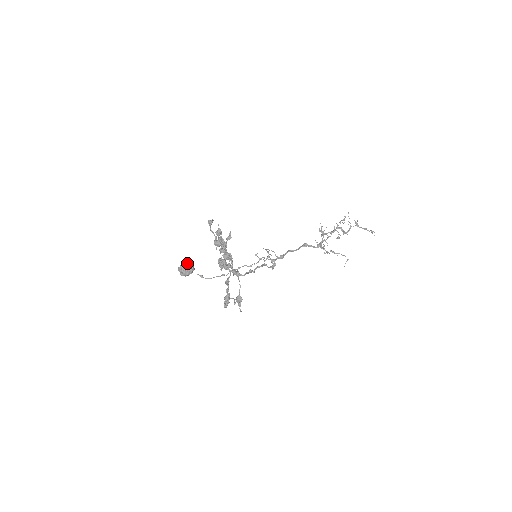
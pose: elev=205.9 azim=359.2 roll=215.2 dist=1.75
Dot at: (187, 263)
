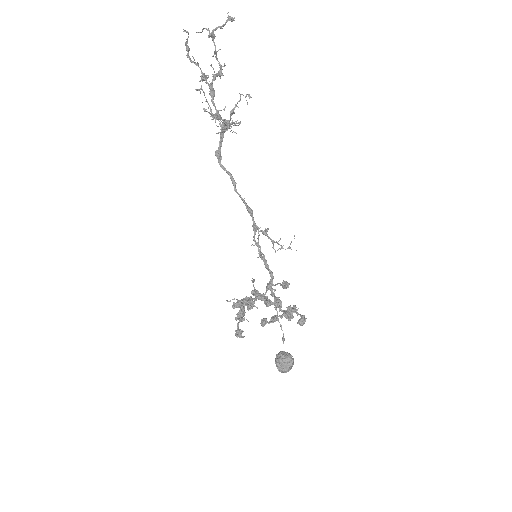
Dot at: (292, 365)
